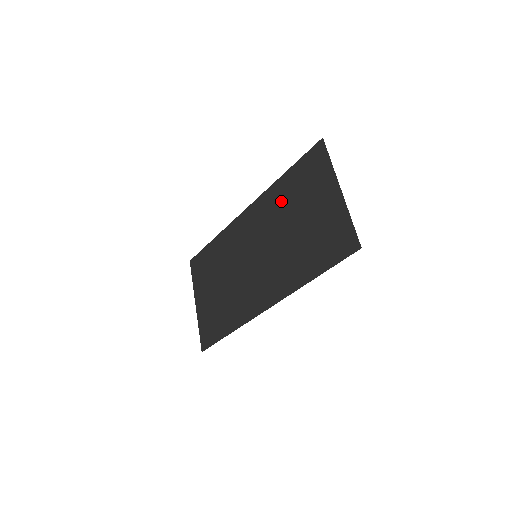
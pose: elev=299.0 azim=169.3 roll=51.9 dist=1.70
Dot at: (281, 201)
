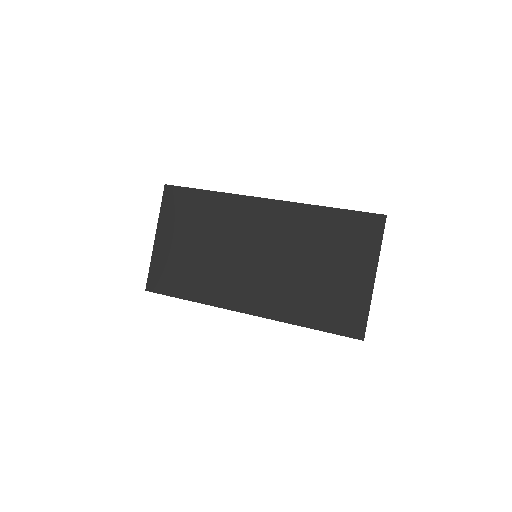
Dot at: (311, 231)
